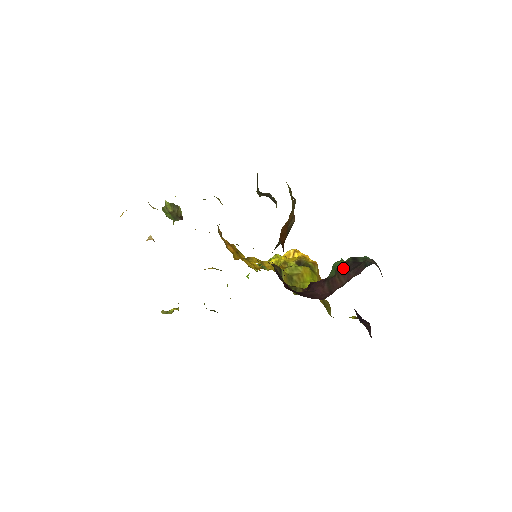
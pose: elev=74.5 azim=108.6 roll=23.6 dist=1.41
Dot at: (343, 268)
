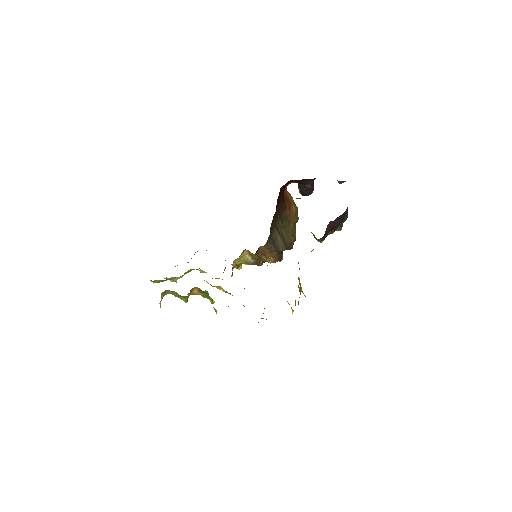
Dot at: occluded
